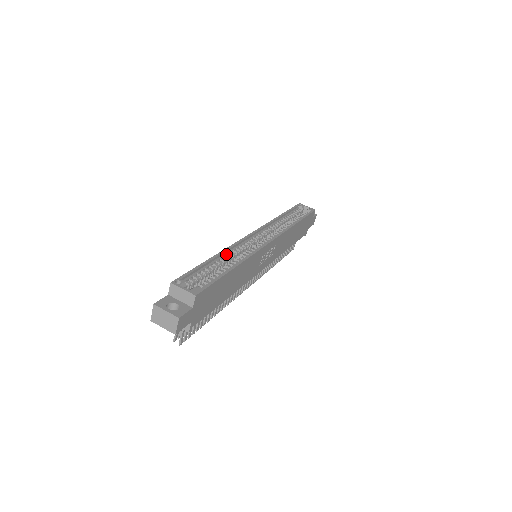
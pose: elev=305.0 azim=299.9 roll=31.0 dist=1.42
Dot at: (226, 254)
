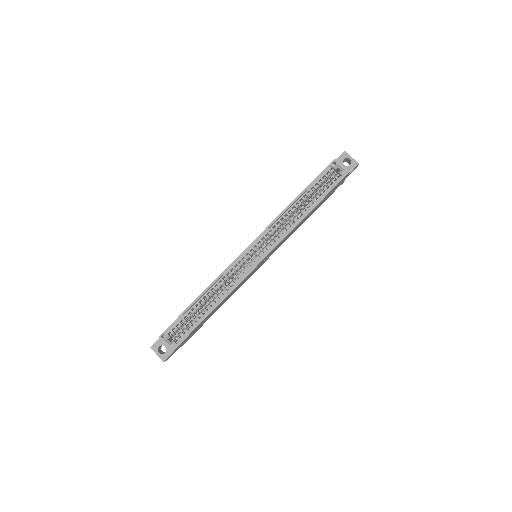
Dot at: (212, 288)
